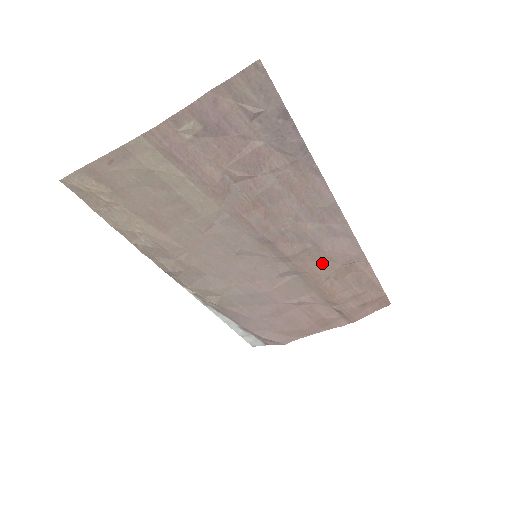
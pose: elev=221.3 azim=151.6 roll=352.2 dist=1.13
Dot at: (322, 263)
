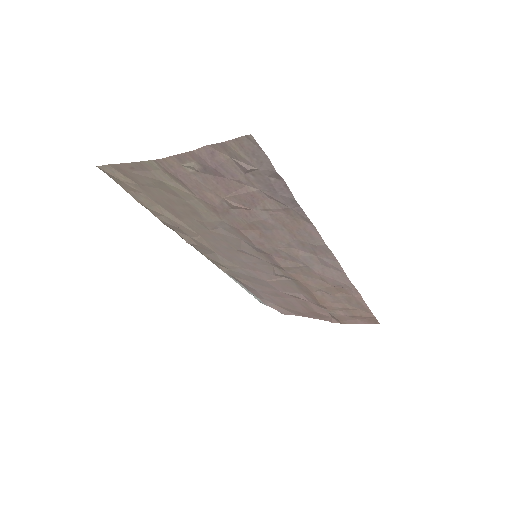
Dot at: (314, 279)
